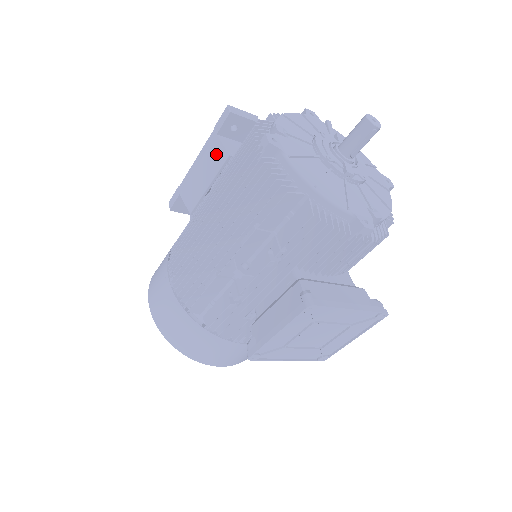
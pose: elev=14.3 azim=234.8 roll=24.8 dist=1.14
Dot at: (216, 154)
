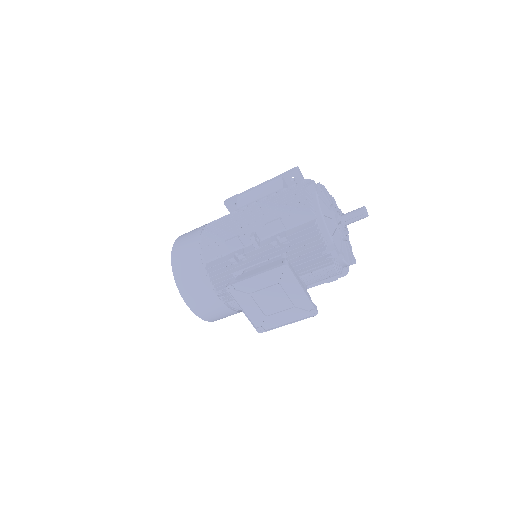
Dot at: (275, 185)
